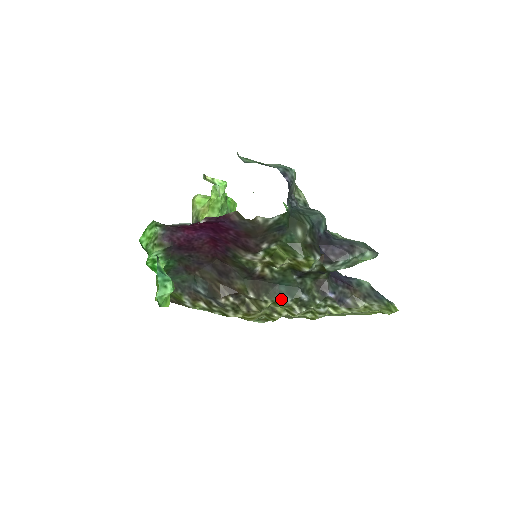
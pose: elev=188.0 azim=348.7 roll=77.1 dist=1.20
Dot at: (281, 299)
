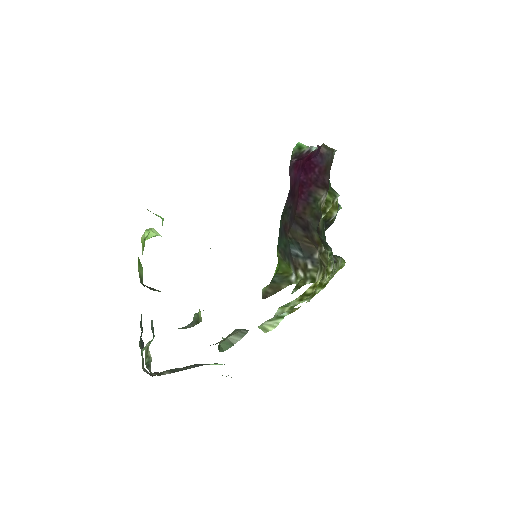
Dot at: (330, 249)
